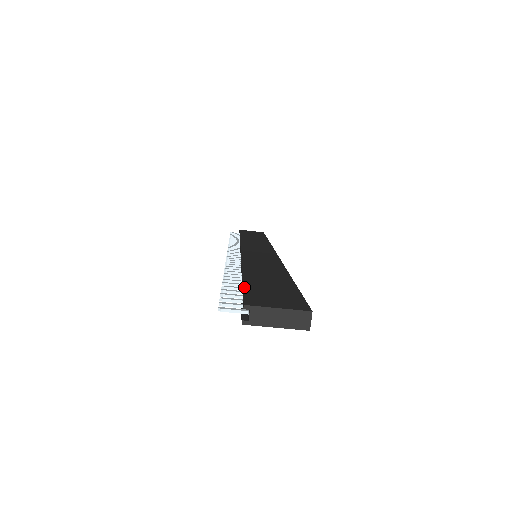
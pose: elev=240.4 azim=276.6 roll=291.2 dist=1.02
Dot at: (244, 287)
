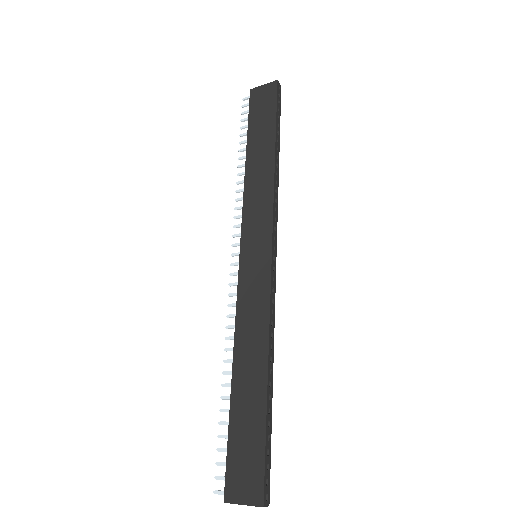
Dot at: (228, 447)
